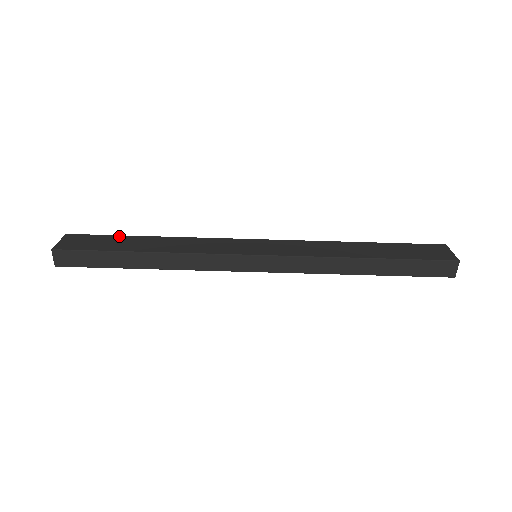
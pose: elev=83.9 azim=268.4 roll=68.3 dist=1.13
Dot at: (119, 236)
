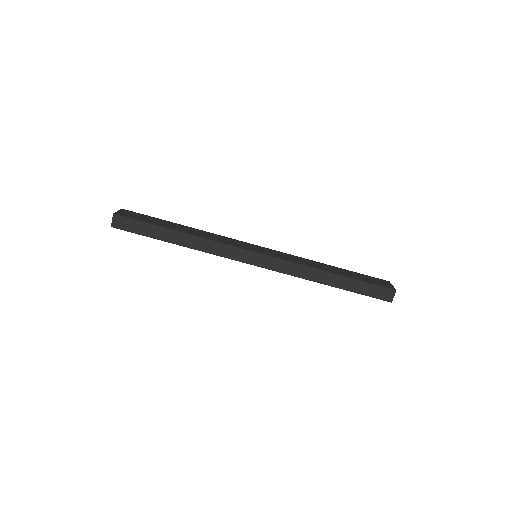
Dot at: (161, 219)
